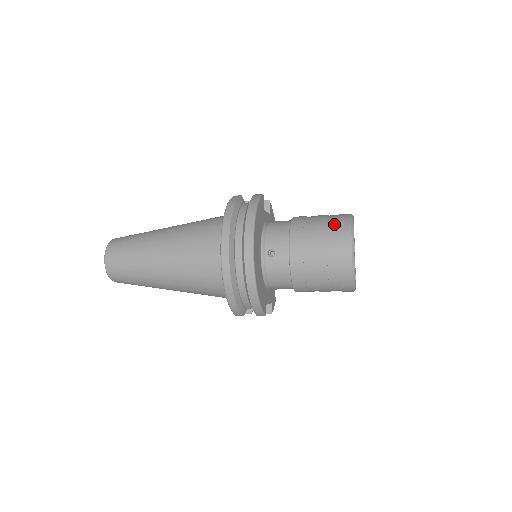
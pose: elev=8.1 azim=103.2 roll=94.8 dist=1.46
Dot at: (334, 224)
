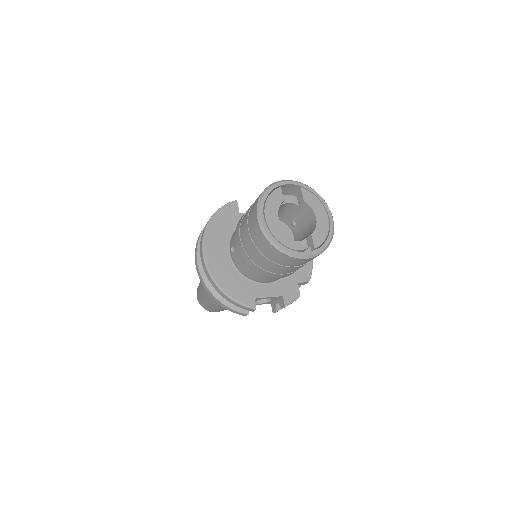
Dot at: occluded
